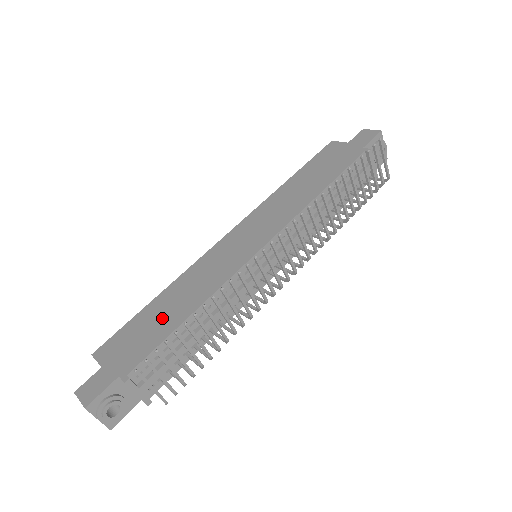
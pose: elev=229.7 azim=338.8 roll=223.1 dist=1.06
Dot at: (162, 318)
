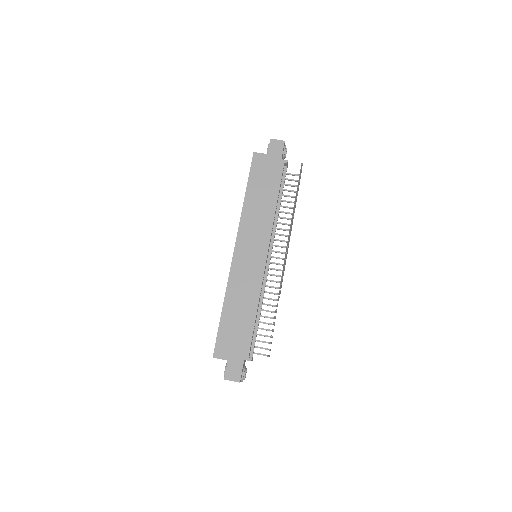
Dot at: (240, 320)
